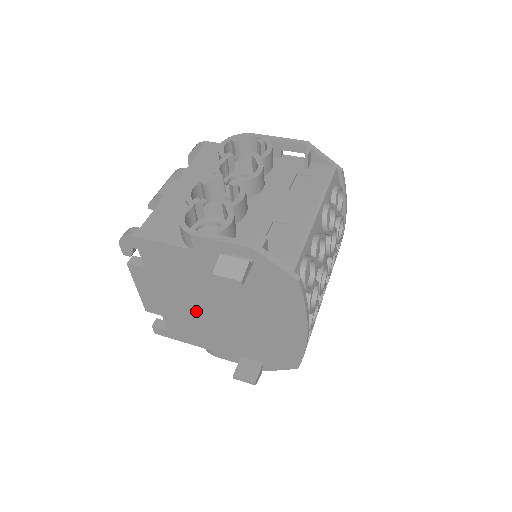
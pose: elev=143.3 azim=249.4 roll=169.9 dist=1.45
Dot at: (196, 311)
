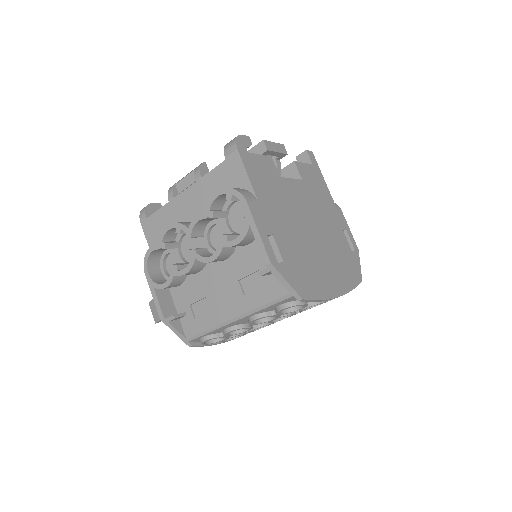
Dot at: occluded
